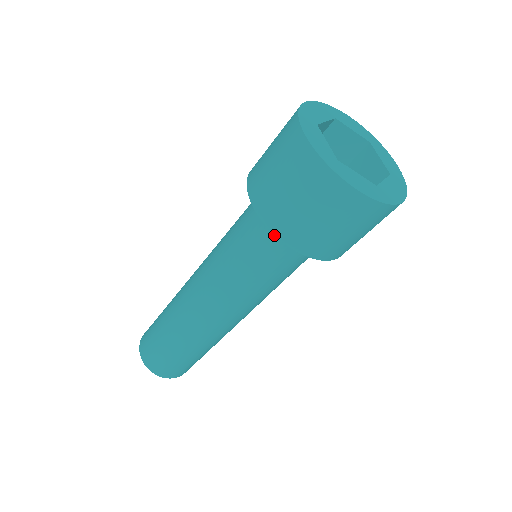
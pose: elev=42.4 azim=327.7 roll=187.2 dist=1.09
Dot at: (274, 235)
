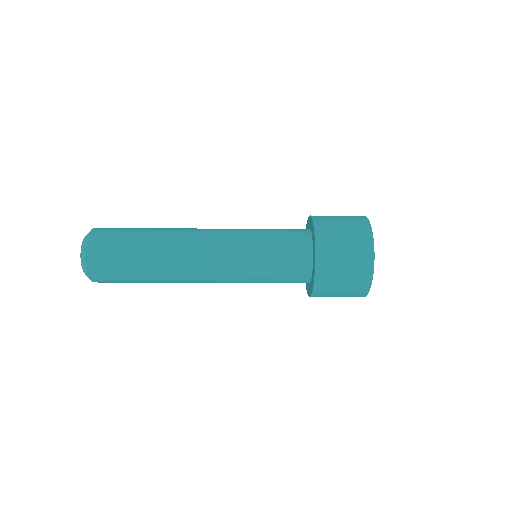
Dot at: (303, 257)
